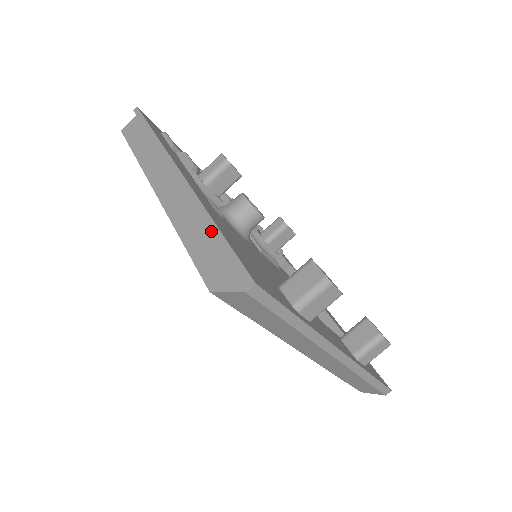
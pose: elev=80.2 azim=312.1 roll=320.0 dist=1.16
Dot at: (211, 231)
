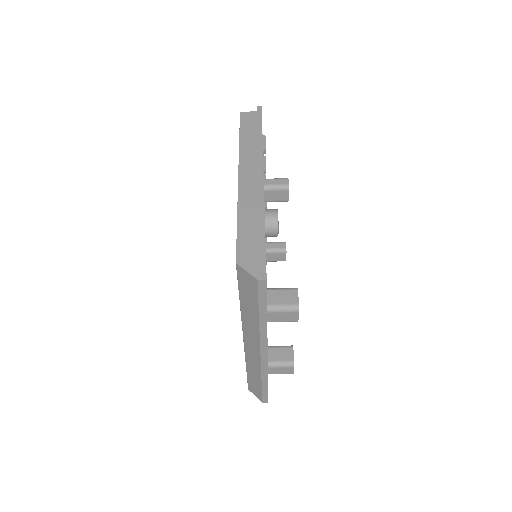
Dot at: (260, 229)
